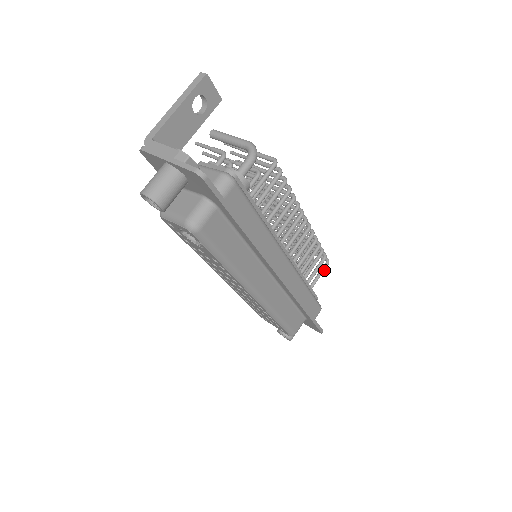
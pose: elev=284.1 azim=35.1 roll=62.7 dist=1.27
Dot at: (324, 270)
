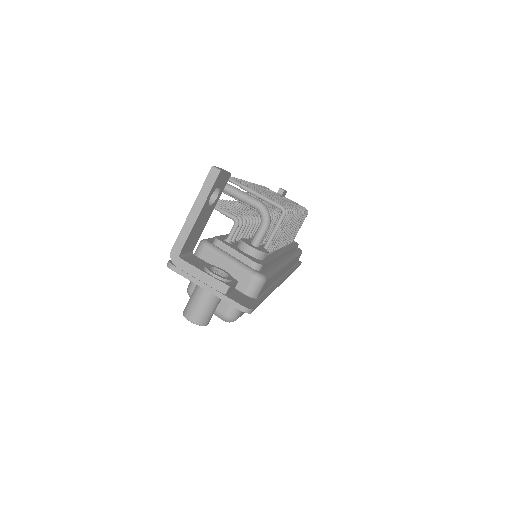
Dot at: occluded
